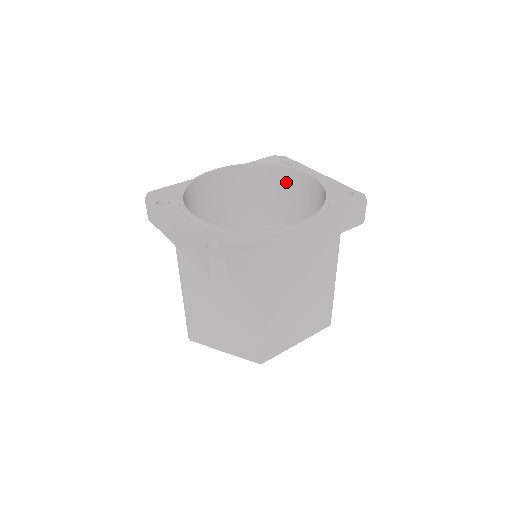
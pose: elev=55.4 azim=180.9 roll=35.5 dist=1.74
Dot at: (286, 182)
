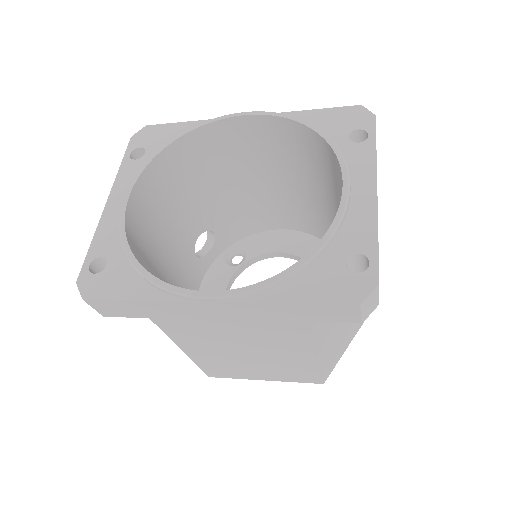
Dot at: (335, 170)
